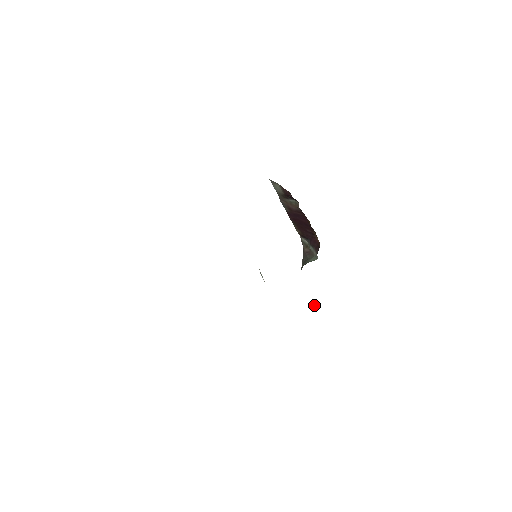
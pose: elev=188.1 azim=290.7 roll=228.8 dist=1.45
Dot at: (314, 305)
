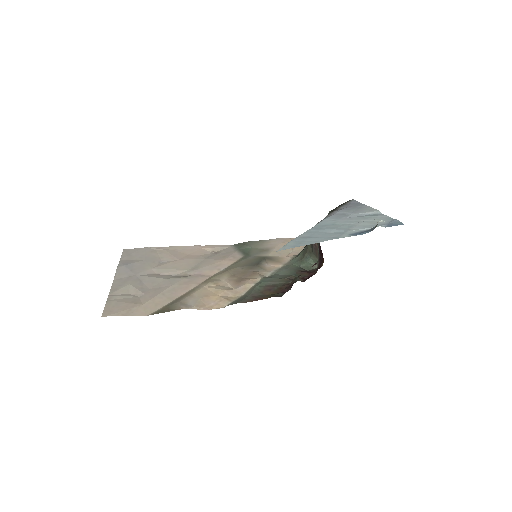
Dot at: occluded
